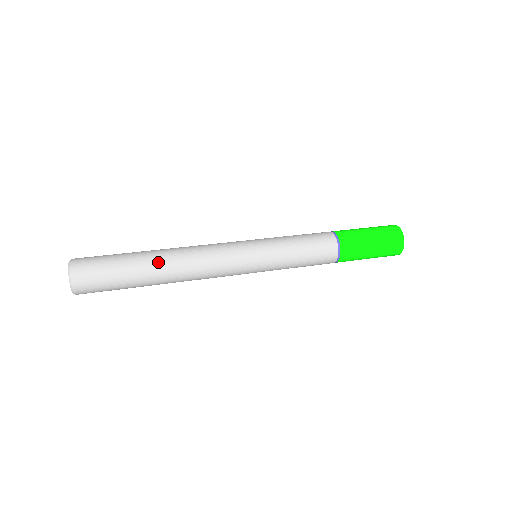
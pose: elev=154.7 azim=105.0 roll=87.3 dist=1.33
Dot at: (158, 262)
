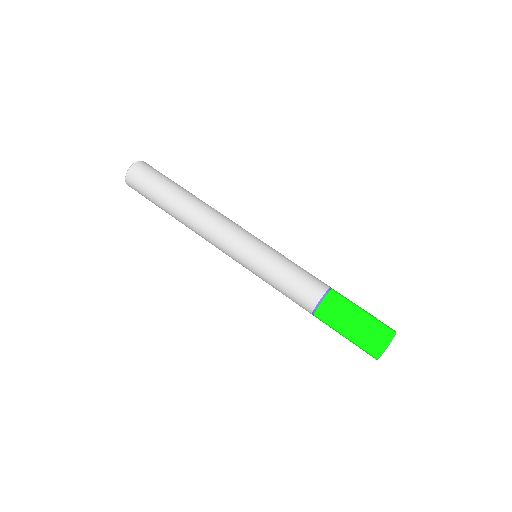
Dot at: (177, 211)
